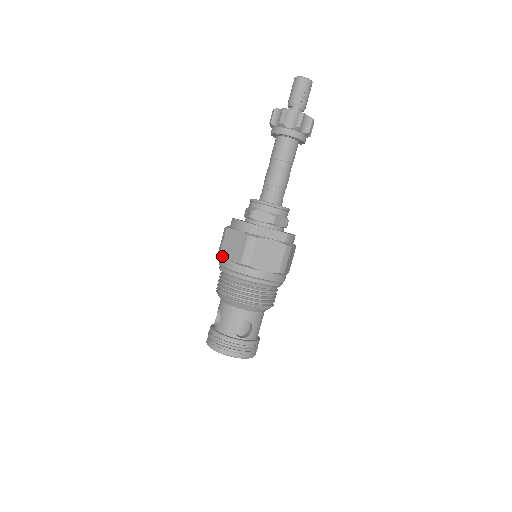
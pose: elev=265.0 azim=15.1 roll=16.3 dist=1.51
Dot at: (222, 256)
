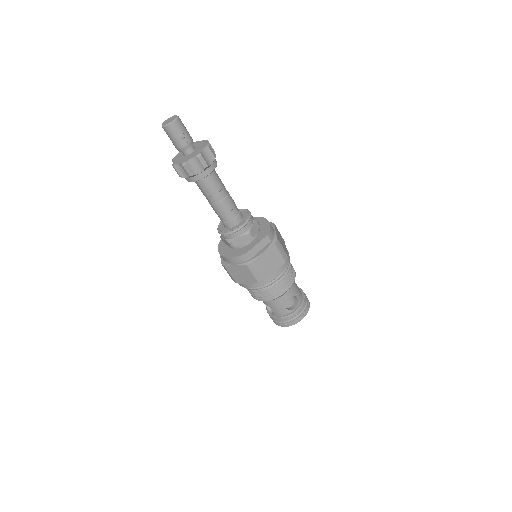
Dot at: (239, 283)
